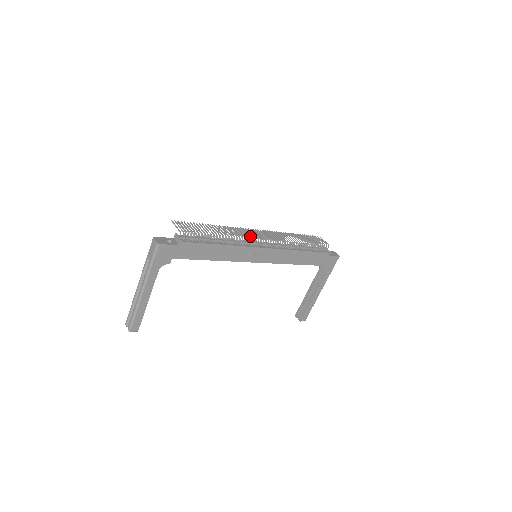
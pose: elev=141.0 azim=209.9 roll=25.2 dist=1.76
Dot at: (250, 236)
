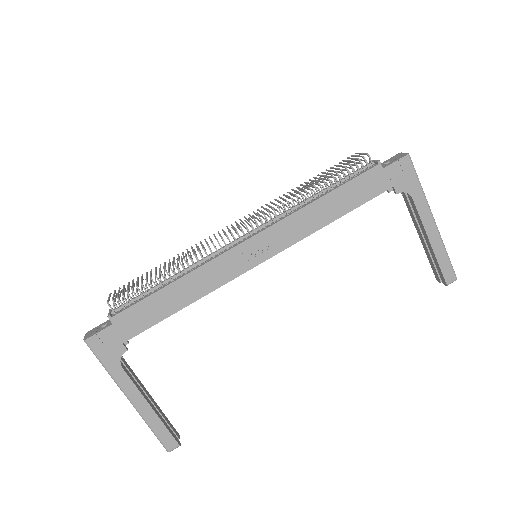
Dot at: occluded
